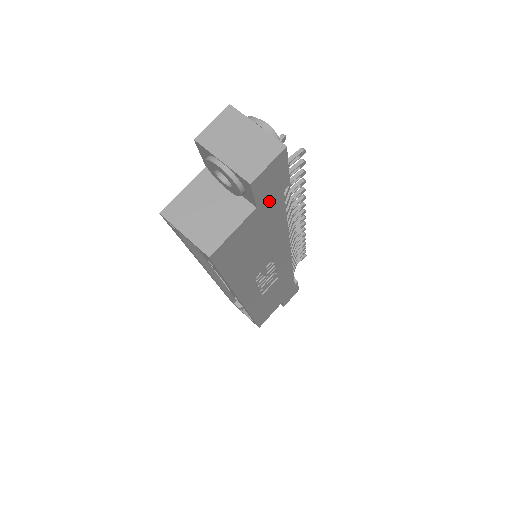
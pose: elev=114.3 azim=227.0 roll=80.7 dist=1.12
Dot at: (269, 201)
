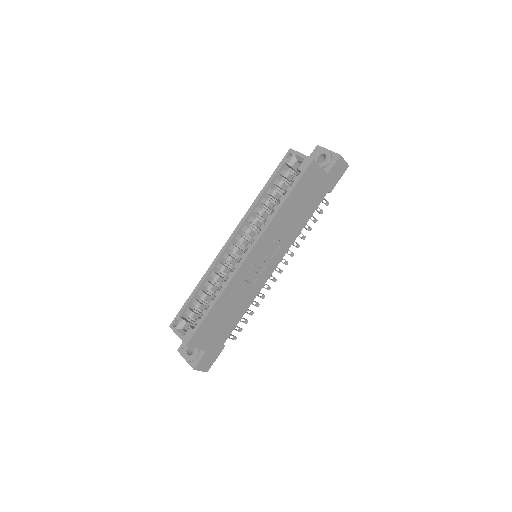
Dot at: (327, 184)
